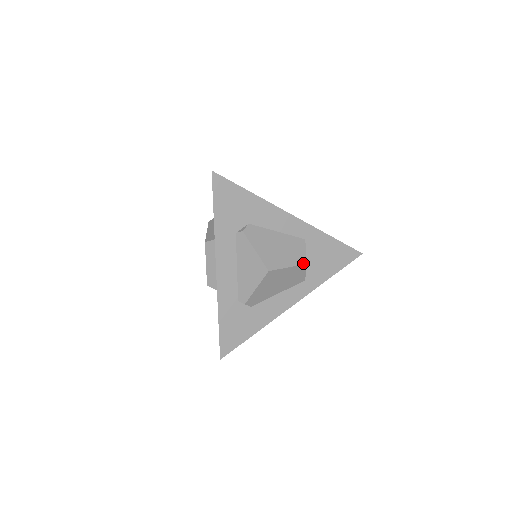
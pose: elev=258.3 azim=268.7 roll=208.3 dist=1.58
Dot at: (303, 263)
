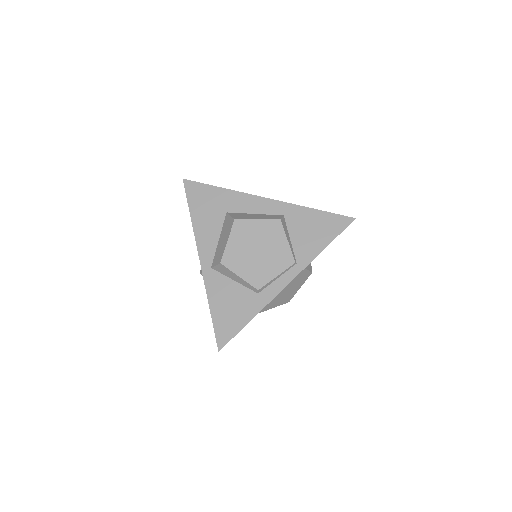
Dot at: (309, 275)
